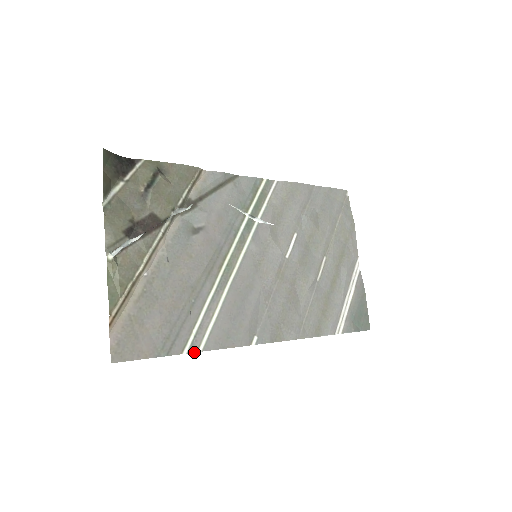
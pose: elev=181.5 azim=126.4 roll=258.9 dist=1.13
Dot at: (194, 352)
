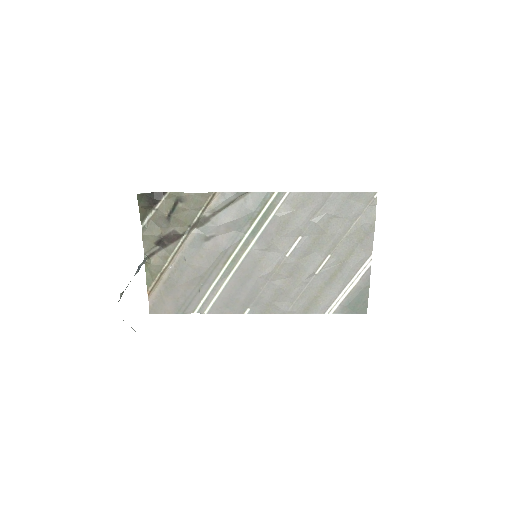
Dot at: (201, 313)
